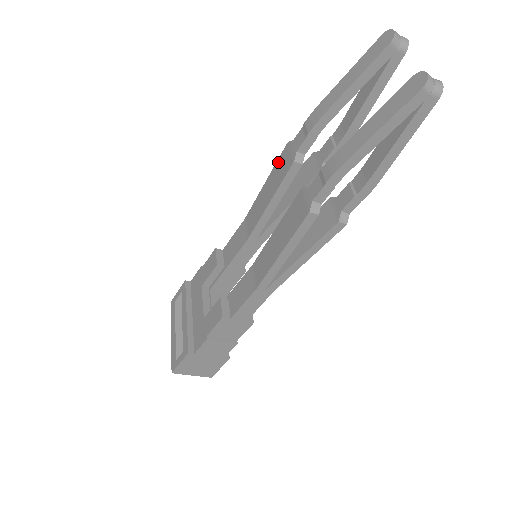
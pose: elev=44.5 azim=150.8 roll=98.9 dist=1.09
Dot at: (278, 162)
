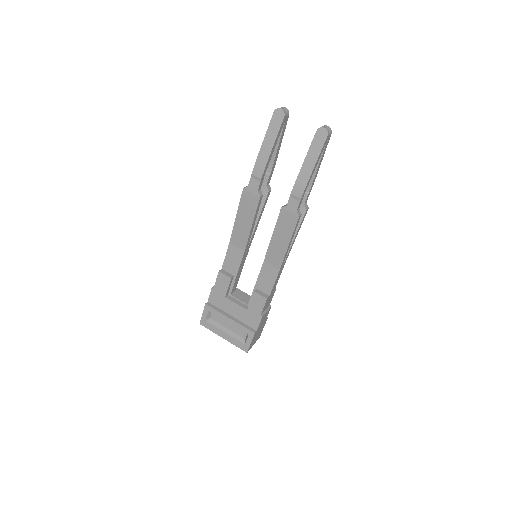
Dot at: (242, 202)
